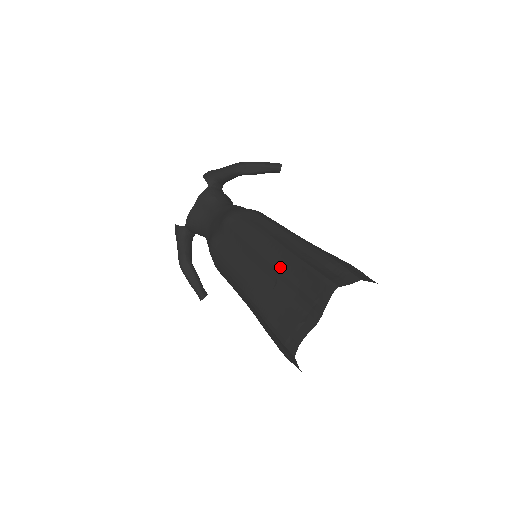
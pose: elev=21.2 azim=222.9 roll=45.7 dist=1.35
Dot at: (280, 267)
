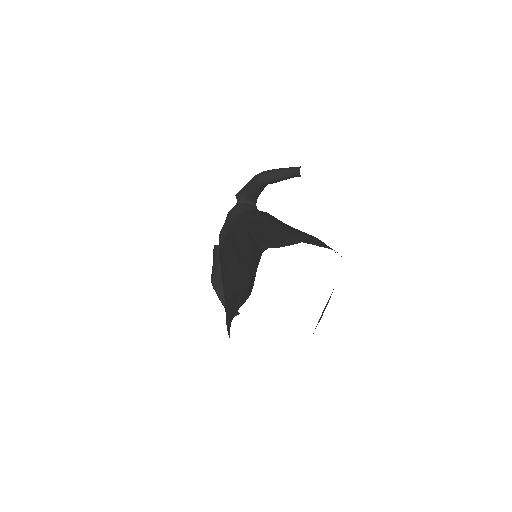
Dot at: (244, 249)
